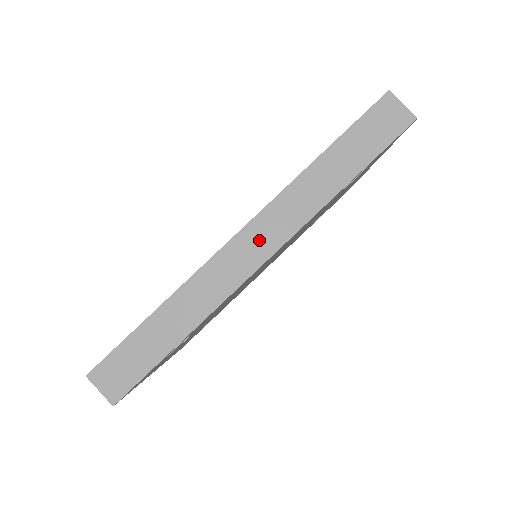
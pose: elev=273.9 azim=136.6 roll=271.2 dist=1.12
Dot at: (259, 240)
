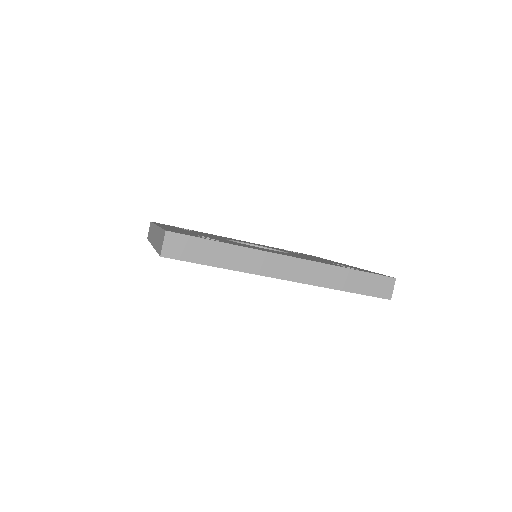
Dot at: (293, 269)
